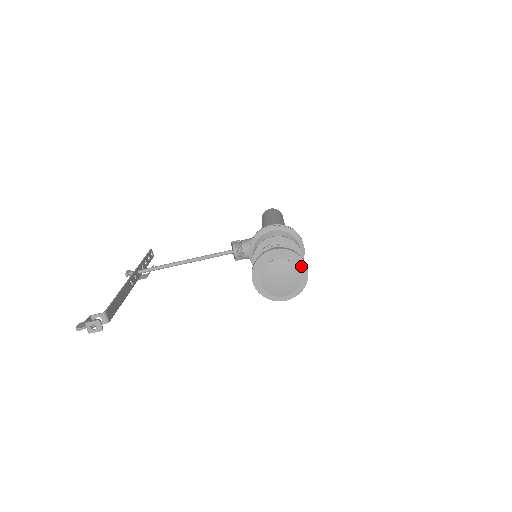
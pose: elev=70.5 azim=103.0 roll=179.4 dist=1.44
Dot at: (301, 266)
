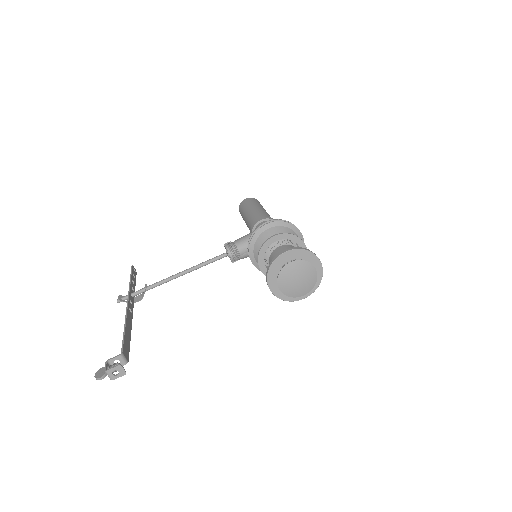
Dot at: (315, 262)
